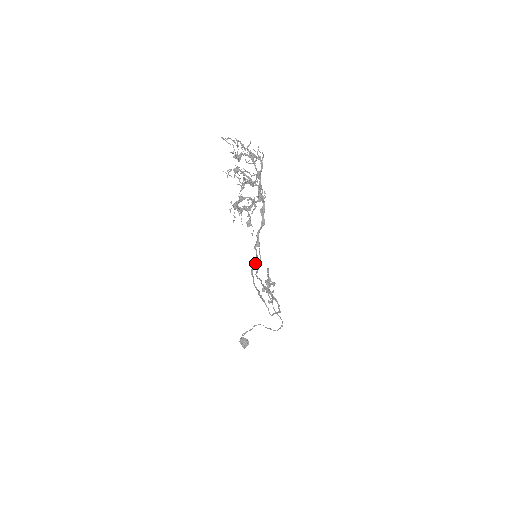
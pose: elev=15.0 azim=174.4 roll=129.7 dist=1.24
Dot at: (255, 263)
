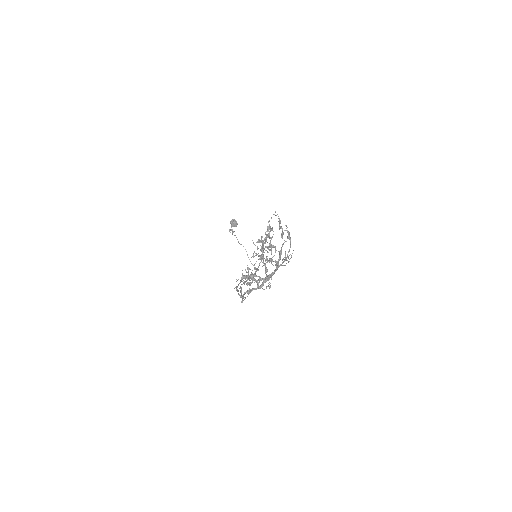
Dot at: (240, 296)
